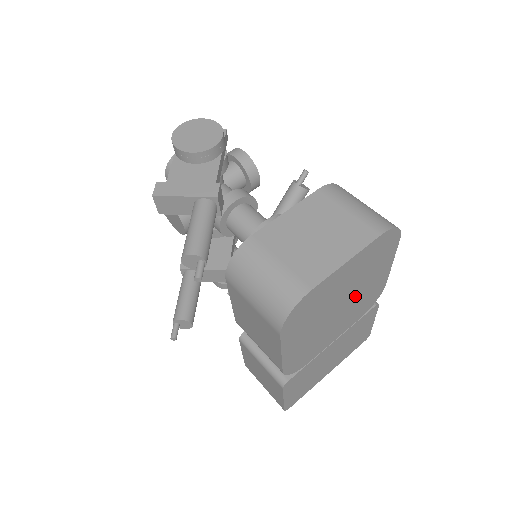
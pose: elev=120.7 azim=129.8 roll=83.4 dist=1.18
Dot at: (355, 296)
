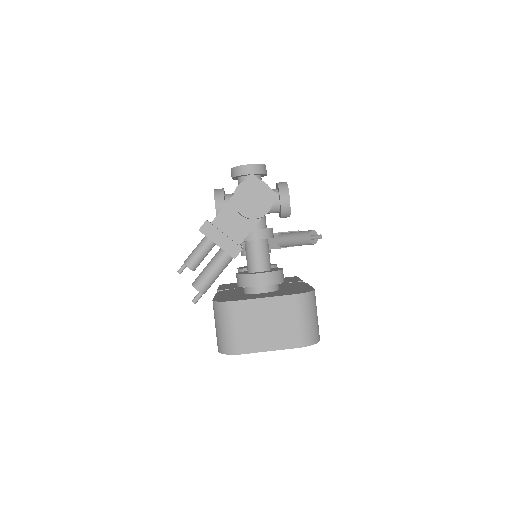
Dot at: occluded
